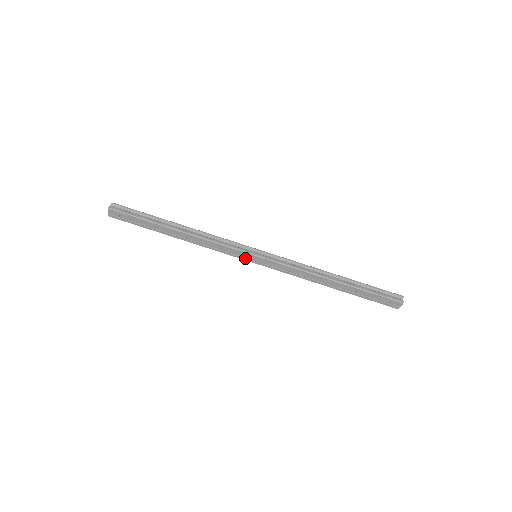
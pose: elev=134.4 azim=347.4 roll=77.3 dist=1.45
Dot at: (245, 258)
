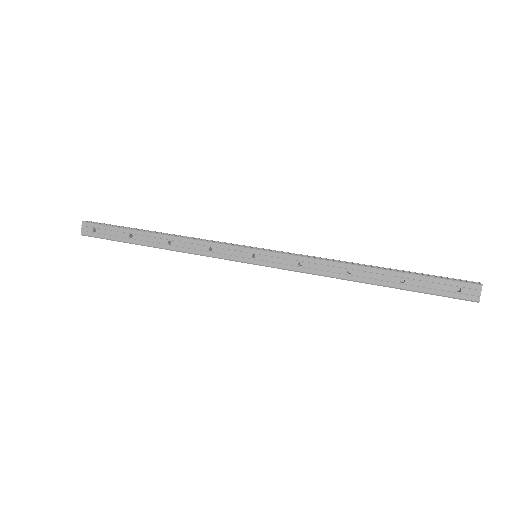
Dot at: (241, 258)
